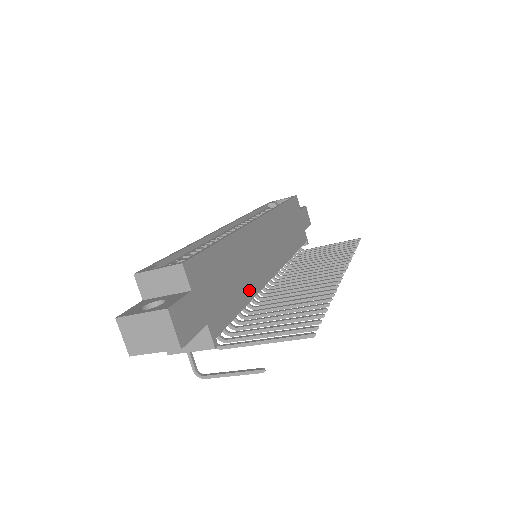
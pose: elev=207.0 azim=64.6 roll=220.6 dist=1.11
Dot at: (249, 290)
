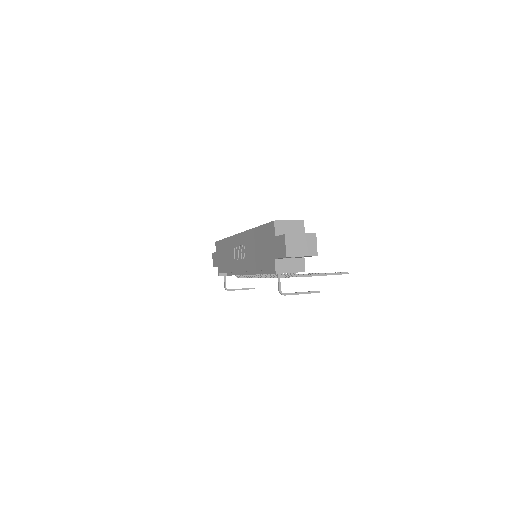
Dot at: occluded
